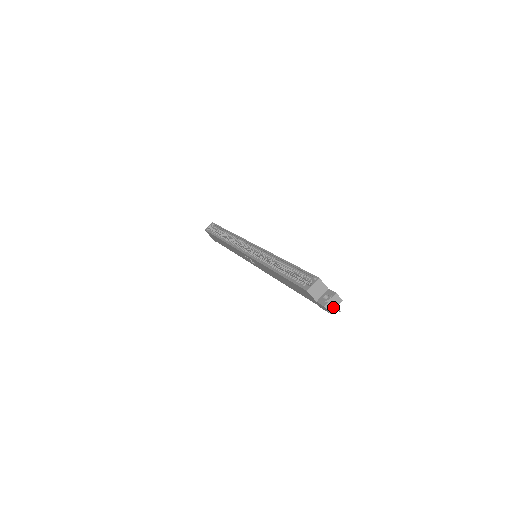
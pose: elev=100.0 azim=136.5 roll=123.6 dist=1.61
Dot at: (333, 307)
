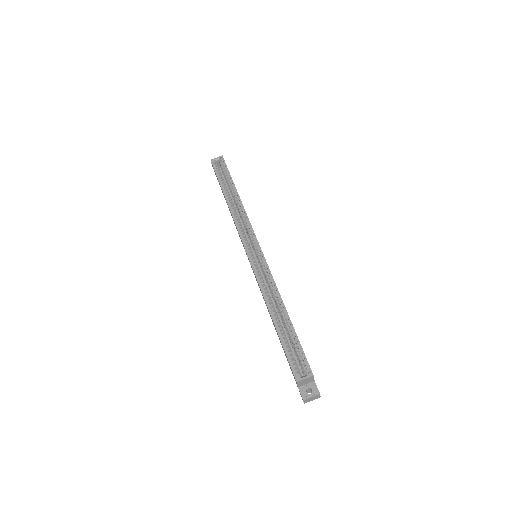
Dot at: (310, 400)
